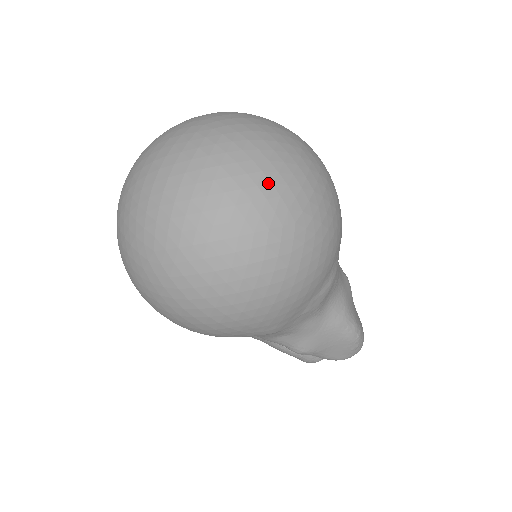
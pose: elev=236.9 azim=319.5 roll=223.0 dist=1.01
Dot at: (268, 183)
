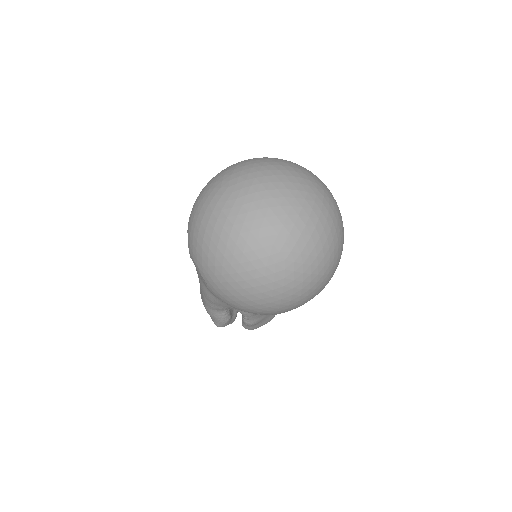
Dot at: occluded
